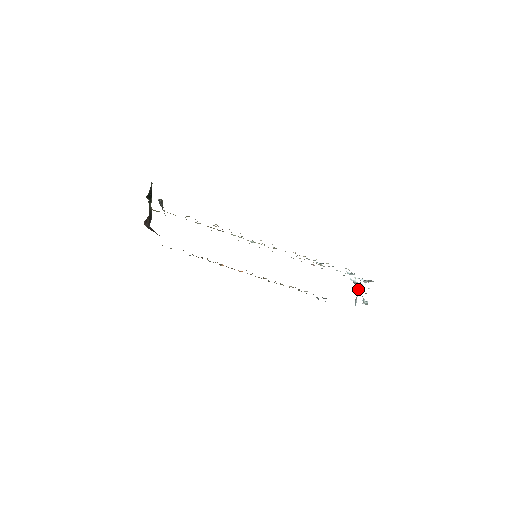
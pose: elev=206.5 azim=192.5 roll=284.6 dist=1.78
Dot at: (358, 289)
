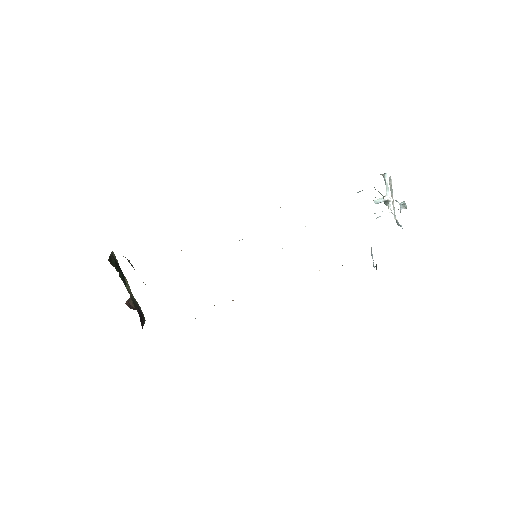
Dot at: occluded
